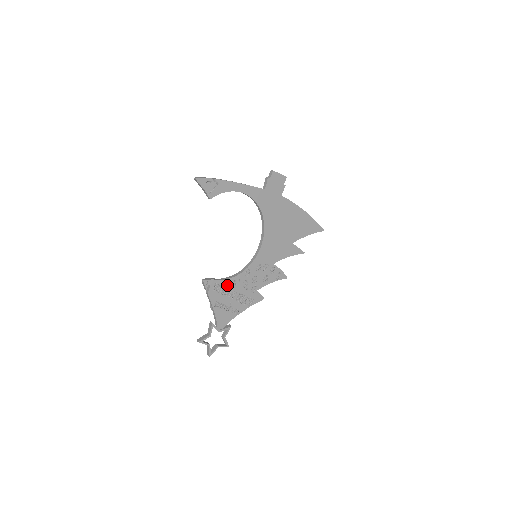
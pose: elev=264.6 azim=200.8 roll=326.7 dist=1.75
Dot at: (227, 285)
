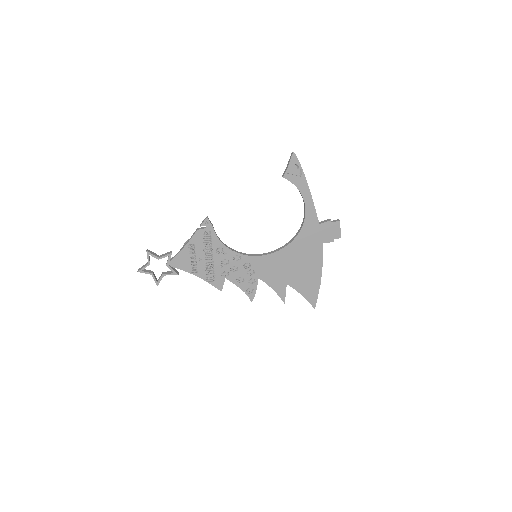
Dot at: (215, 244)
